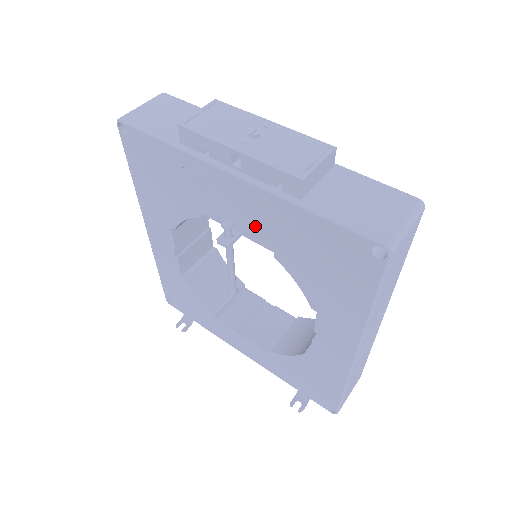
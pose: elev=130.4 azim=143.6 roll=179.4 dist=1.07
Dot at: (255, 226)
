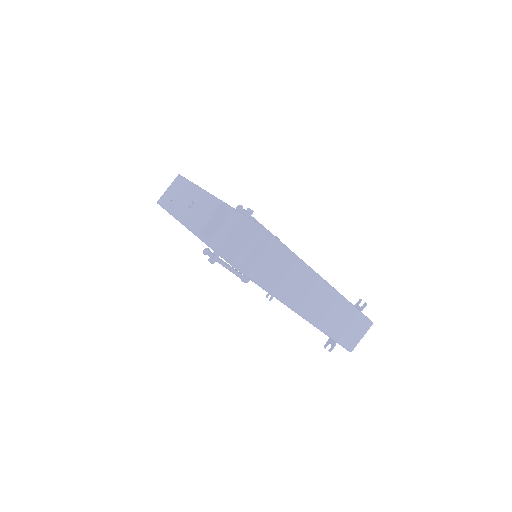
Dot at: occluded
